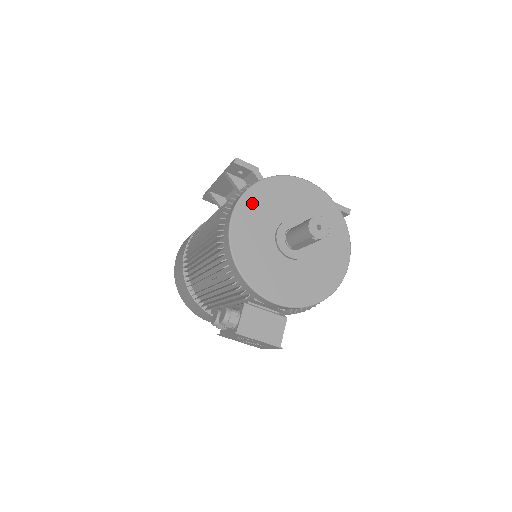
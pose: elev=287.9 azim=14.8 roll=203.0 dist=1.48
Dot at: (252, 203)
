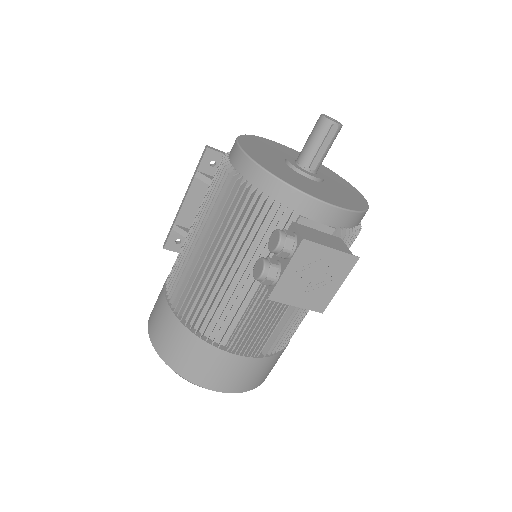
Dot at: (250, 143)
